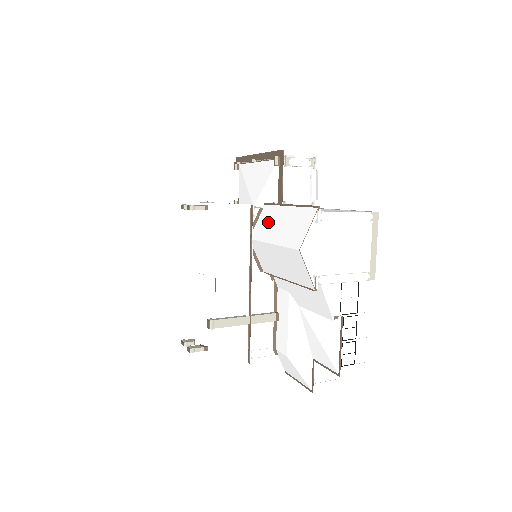
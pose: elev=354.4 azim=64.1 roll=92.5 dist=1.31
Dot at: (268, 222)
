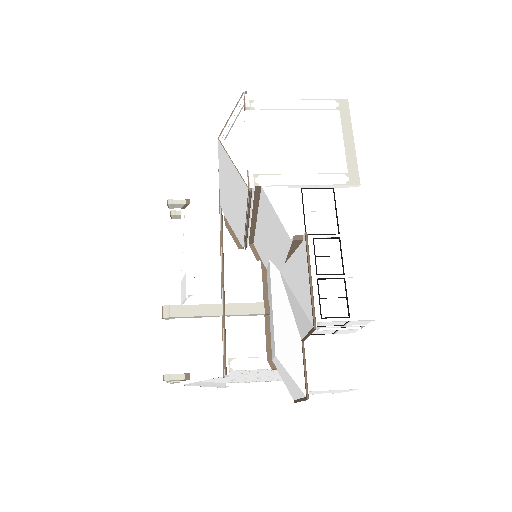
Dot at: occluded
